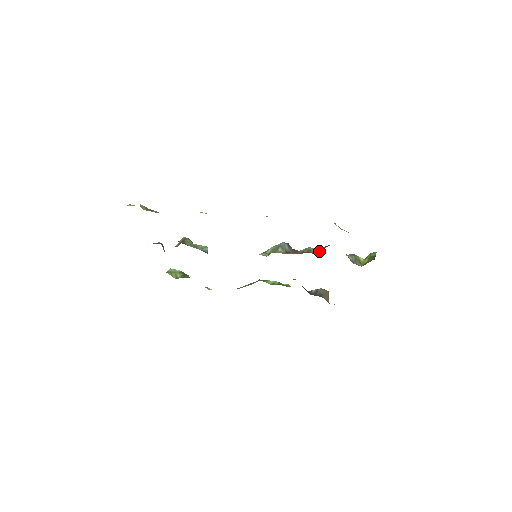
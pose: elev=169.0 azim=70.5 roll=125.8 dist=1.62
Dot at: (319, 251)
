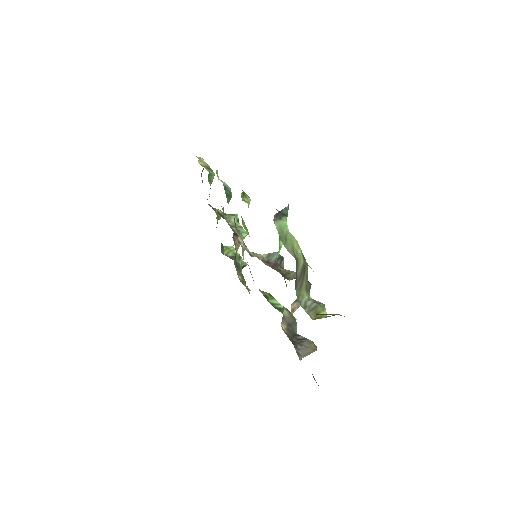
Dot at: (293, 278)
